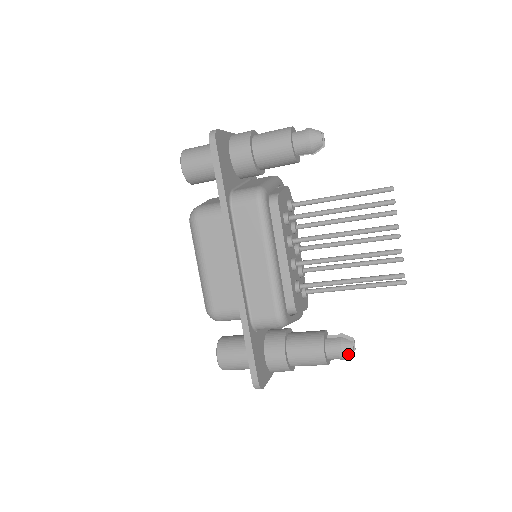
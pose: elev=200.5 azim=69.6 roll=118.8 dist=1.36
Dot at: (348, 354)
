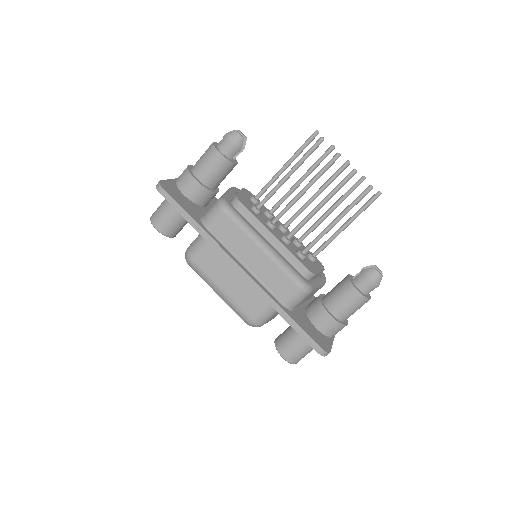
Dot at: (377, 279)
